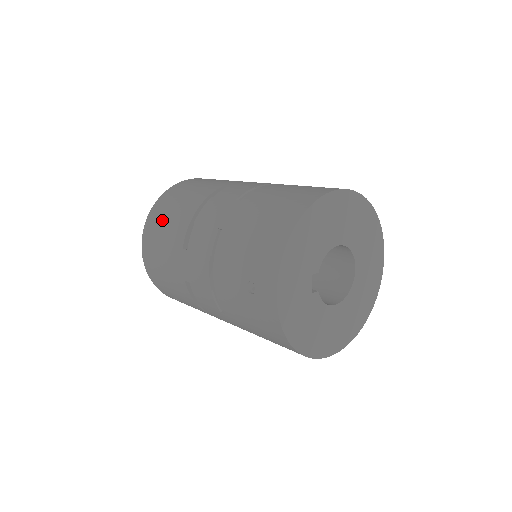
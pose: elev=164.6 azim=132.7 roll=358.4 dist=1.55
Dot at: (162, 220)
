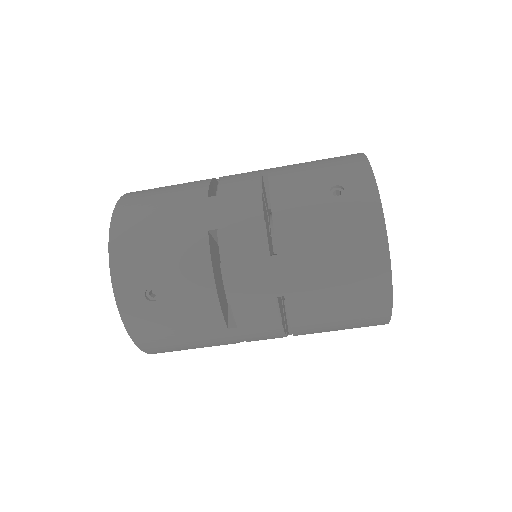
Dot at: (154, 192)
